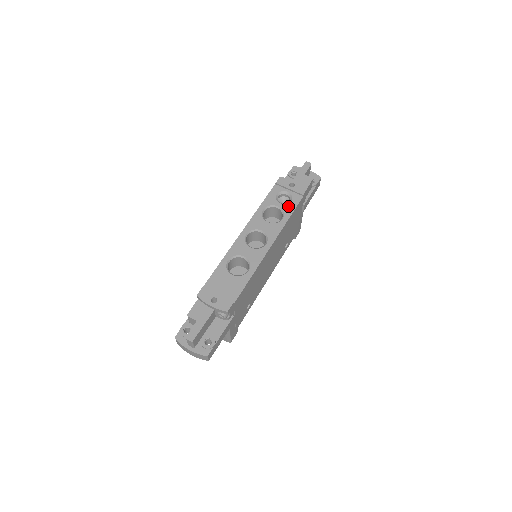
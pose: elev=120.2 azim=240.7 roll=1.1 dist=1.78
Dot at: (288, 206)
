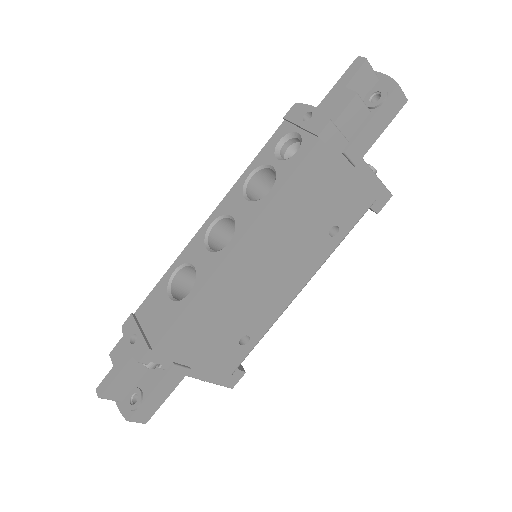
Dot at: (287, 163)
